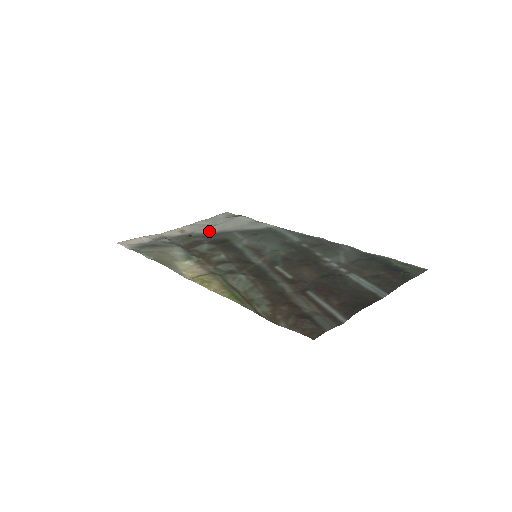
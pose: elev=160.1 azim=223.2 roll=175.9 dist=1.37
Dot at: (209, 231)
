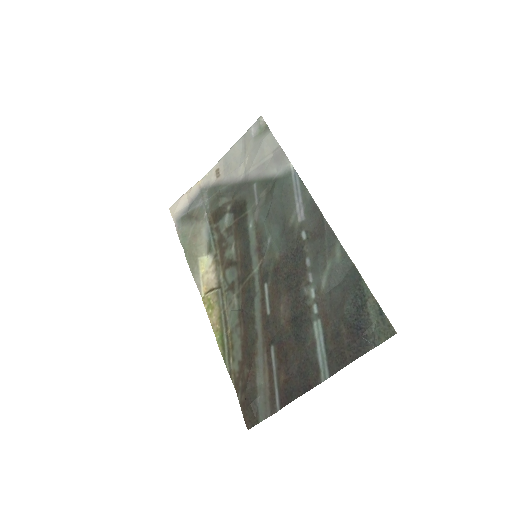
Dot at: (236, 177)
